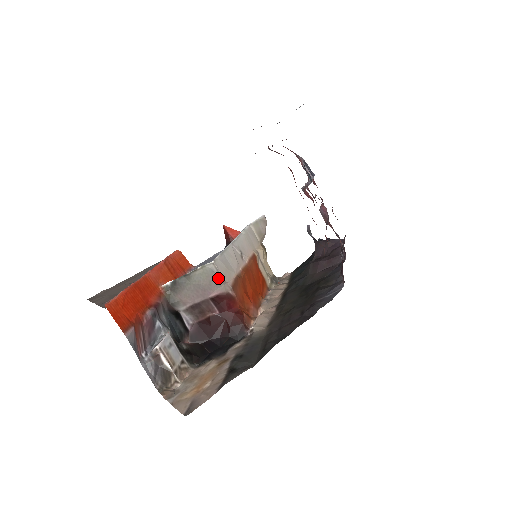
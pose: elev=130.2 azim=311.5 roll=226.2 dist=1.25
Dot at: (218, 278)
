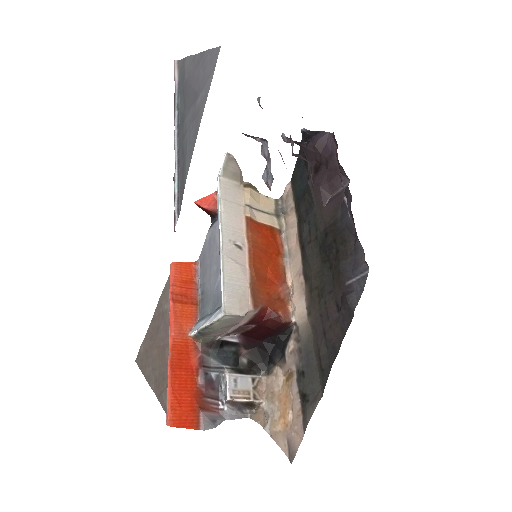
Dot at: (237, 317)
